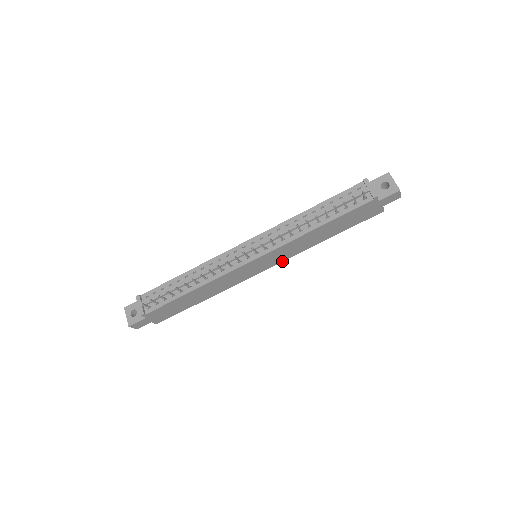
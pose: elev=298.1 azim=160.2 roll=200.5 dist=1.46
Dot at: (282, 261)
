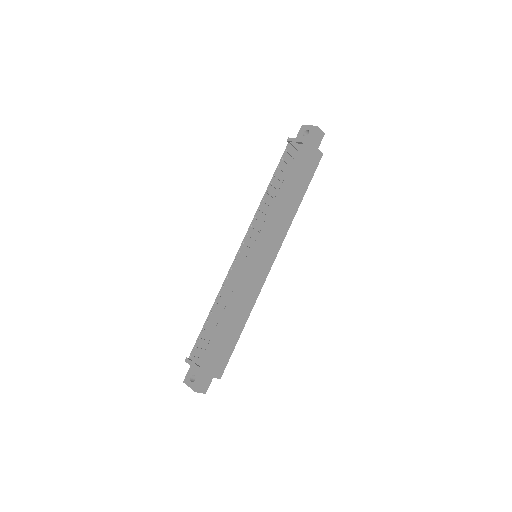
Dot at: (280, 247)
